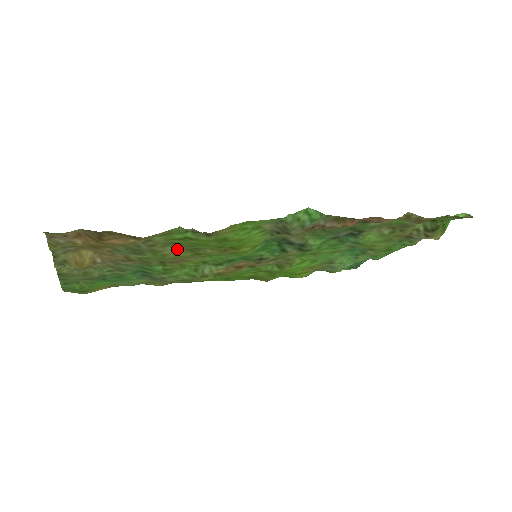
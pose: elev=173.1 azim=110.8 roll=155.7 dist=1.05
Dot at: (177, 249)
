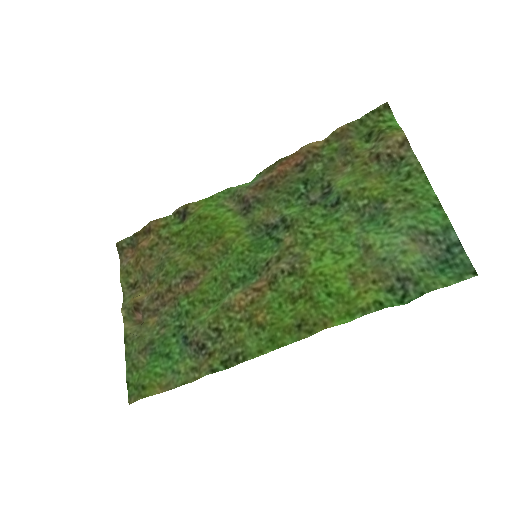
Dot at: (184, 254)
